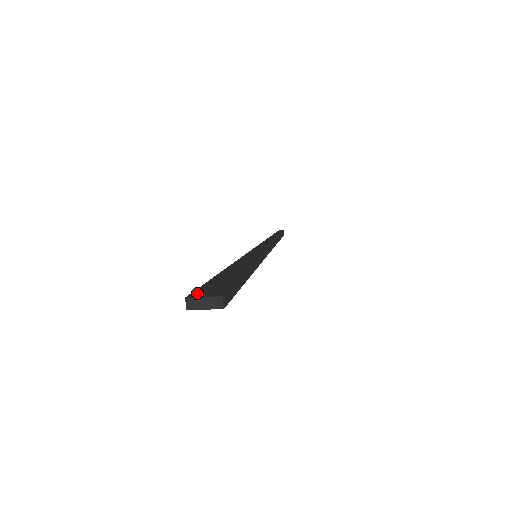
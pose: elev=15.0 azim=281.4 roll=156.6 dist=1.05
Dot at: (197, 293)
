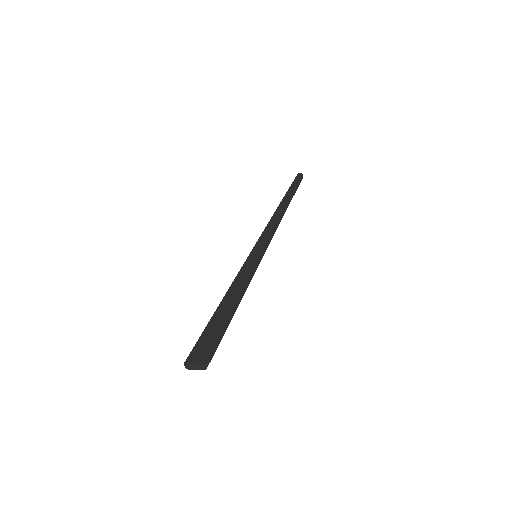
Dot at: (191, 356)
